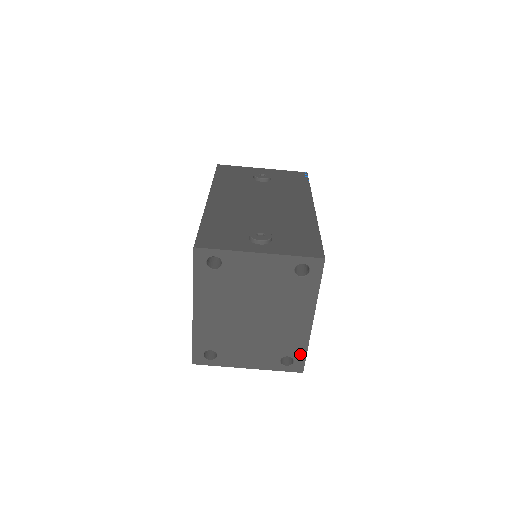
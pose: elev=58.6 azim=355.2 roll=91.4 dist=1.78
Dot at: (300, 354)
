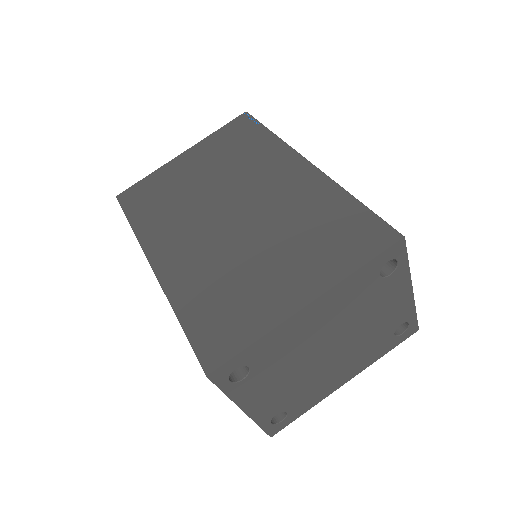
Dot at: (296, 414)
